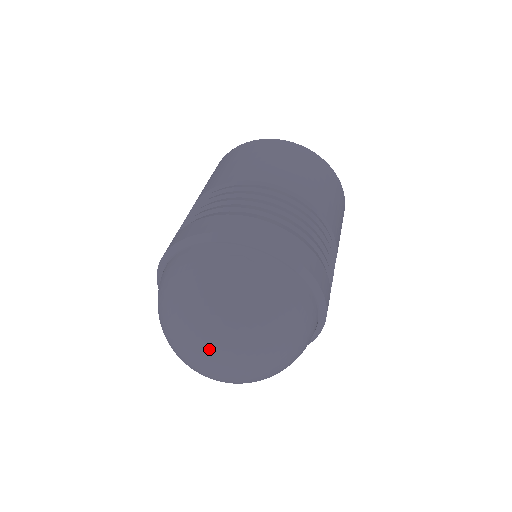
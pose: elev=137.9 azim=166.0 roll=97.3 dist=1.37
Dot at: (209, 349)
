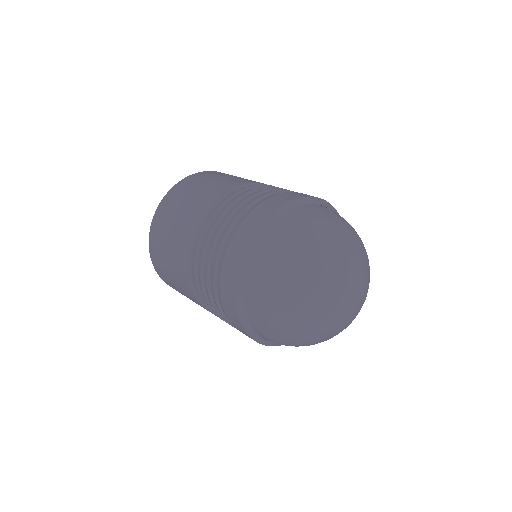
Dot at: (358, 278)
